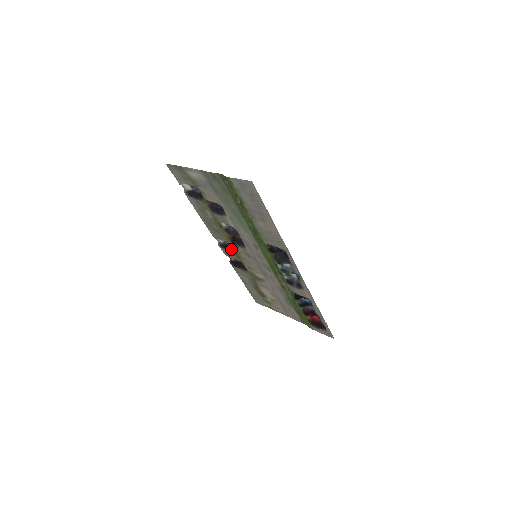
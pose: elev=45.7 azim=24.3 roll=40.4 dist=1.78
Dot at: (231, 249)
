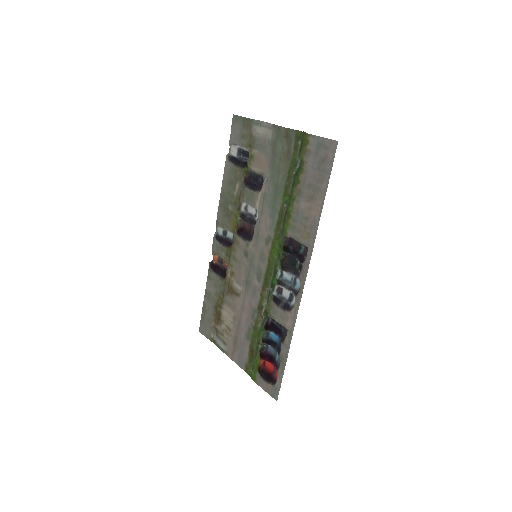
Dot at: (226, 244)
